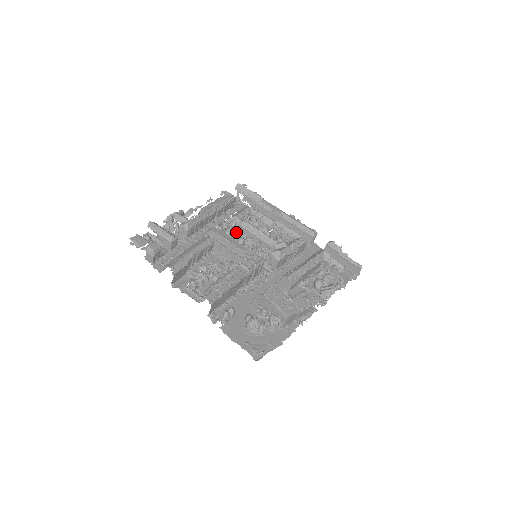
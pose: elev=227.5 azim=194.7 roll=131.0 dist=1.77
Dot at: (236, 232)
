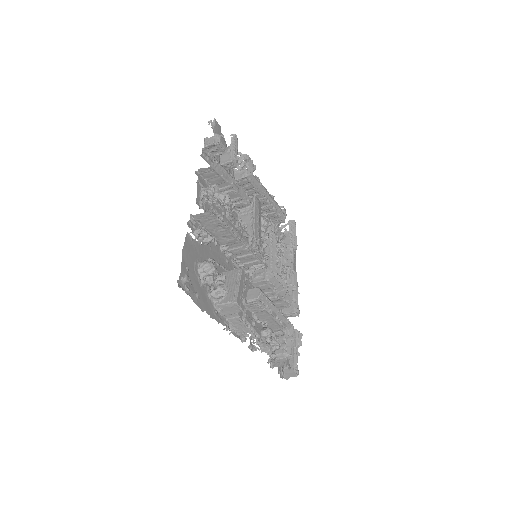
Dot at: (266, 227)
